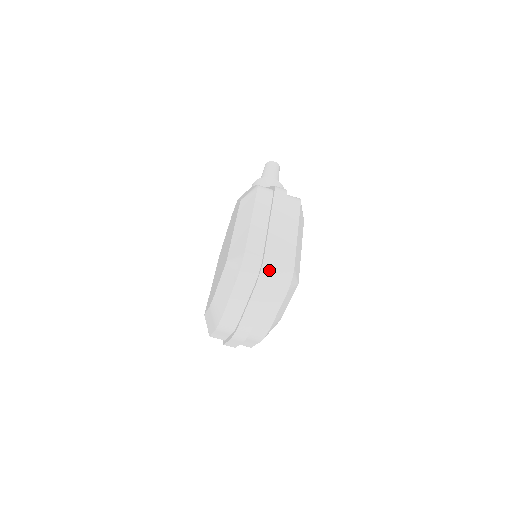
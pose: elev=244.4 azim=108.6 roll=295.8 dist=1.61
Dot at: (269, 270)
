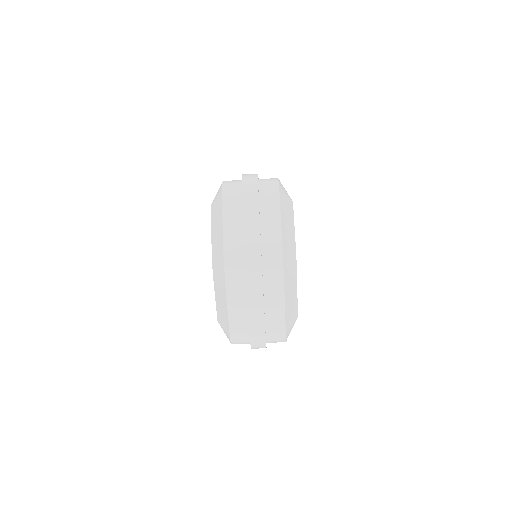
Dot at: (250, 177)
